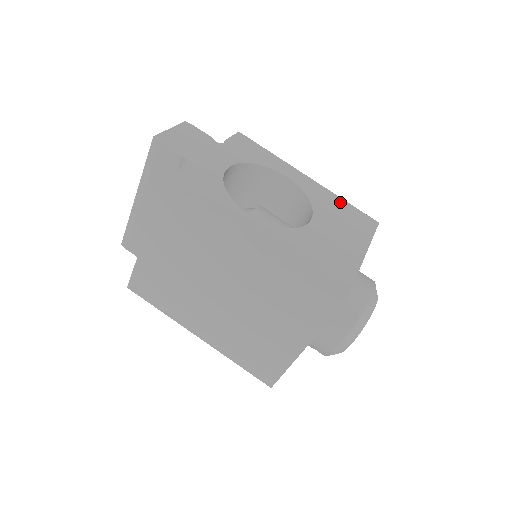
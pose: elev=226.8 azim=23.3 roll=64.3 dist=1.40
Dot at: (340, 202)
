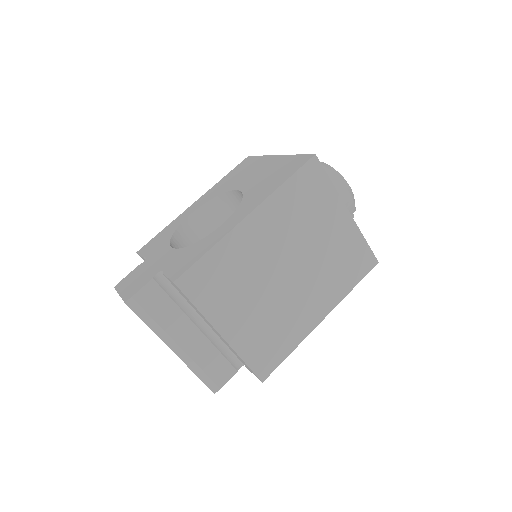
Dot at: (224, 180)
